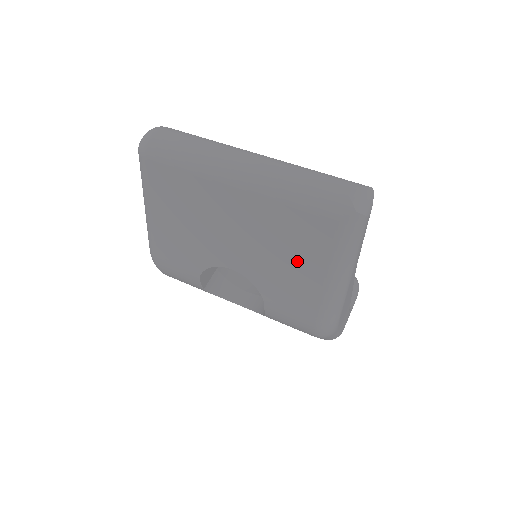
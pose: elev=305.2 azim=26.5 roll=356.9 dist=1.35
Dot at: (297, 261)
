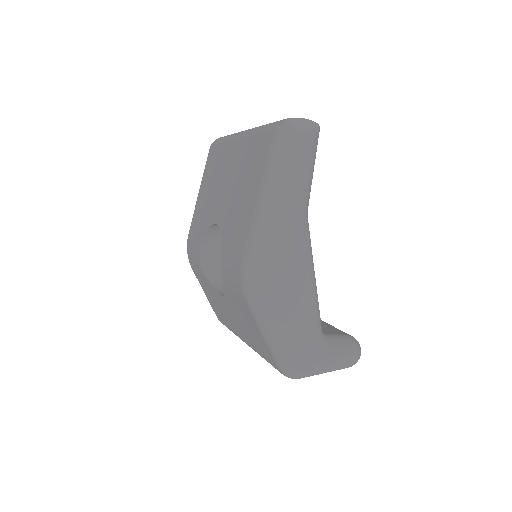
Dot at: (247, 190)
